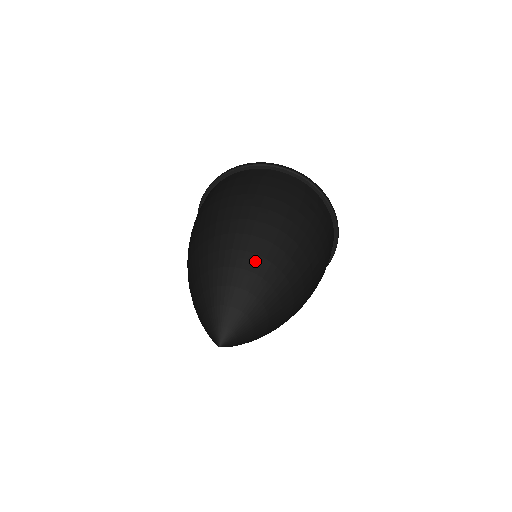
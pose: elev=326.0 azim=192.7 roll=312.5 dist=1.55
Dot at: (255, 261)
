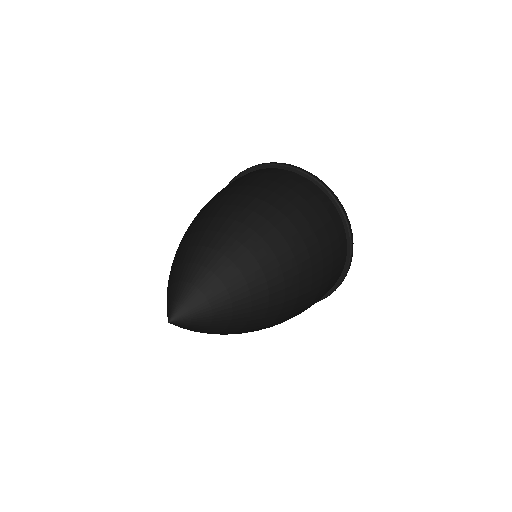
Dot at: (187, 240)
